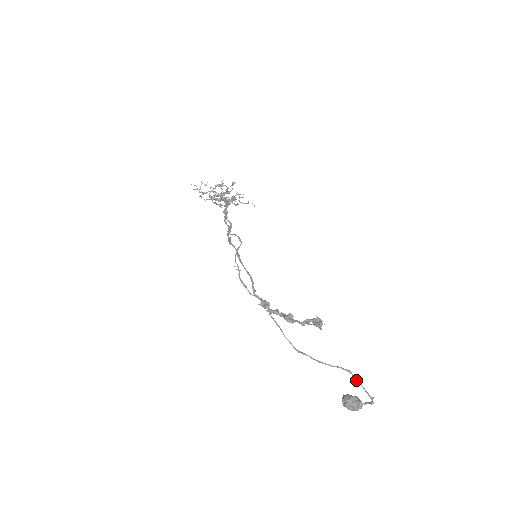
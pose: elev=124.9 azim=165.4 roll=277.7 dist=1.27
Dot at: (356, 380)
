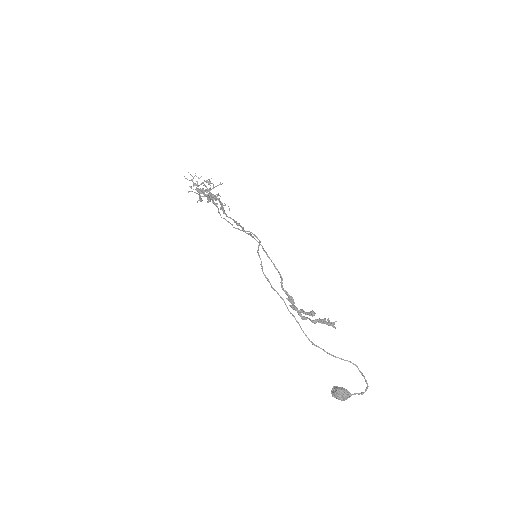
Dot at: (361, 373)
